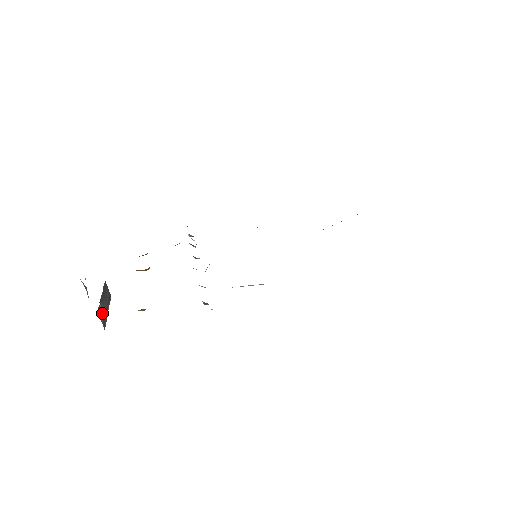
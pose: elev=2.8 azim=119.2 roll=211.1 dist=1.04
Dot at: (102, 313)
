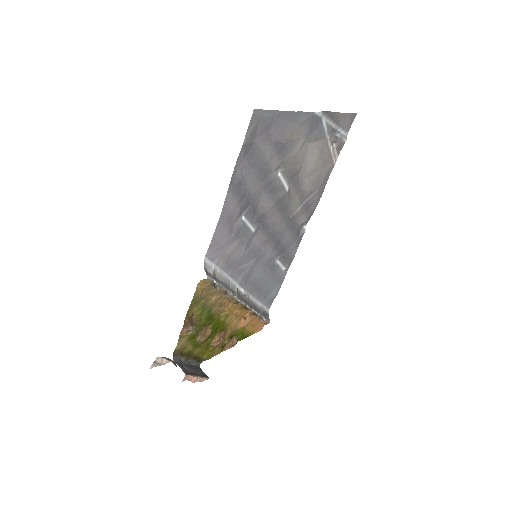
Dot at: (184, 367)
